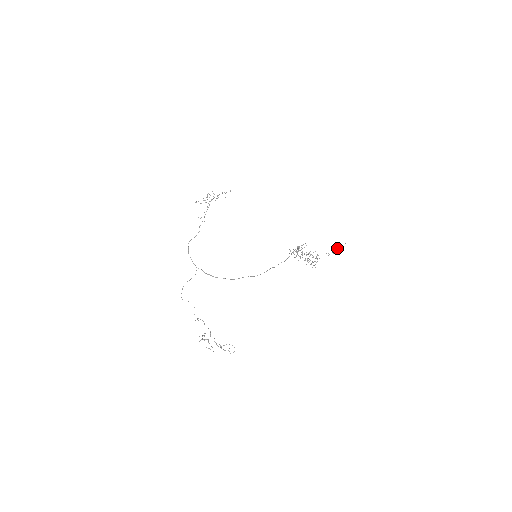
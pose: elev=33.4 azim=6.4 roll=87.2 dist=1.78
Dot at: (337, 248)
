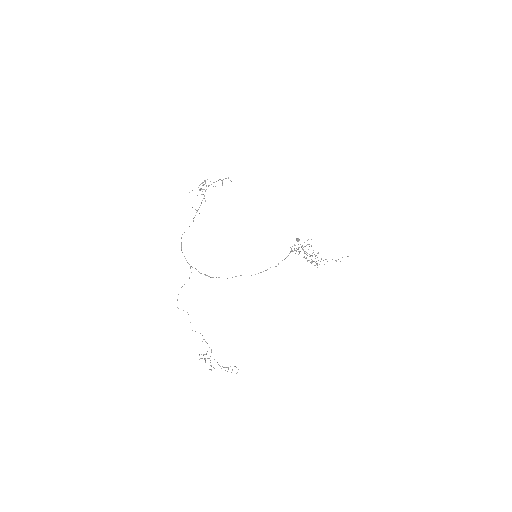
Dot at: occluded
